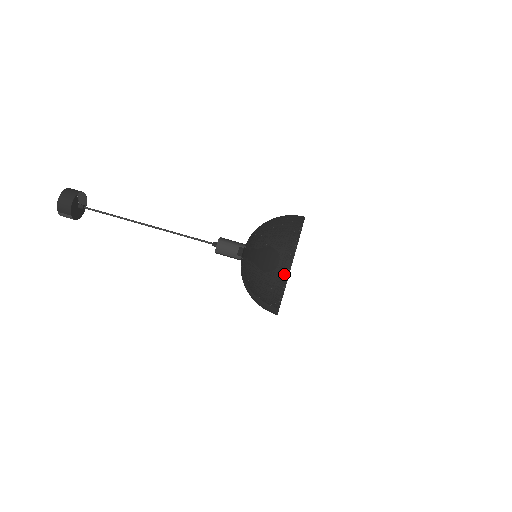
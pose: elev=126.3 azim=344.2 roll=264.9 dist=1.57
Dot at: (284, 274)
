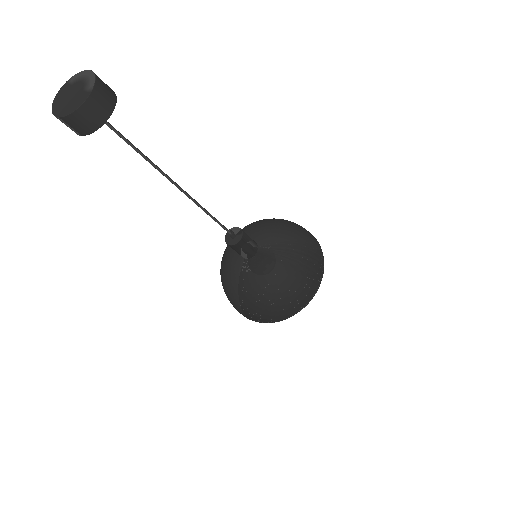
Dot at: (286, 317)
